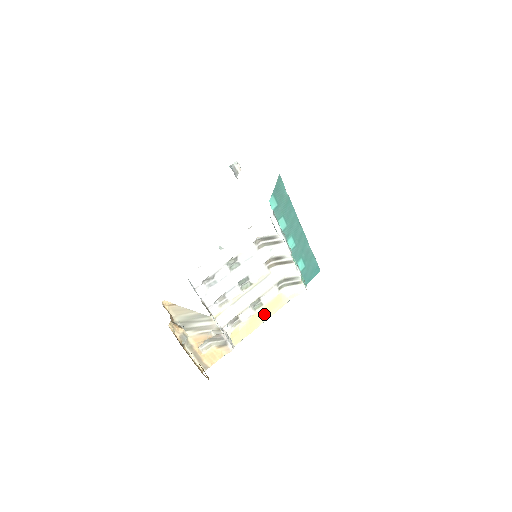
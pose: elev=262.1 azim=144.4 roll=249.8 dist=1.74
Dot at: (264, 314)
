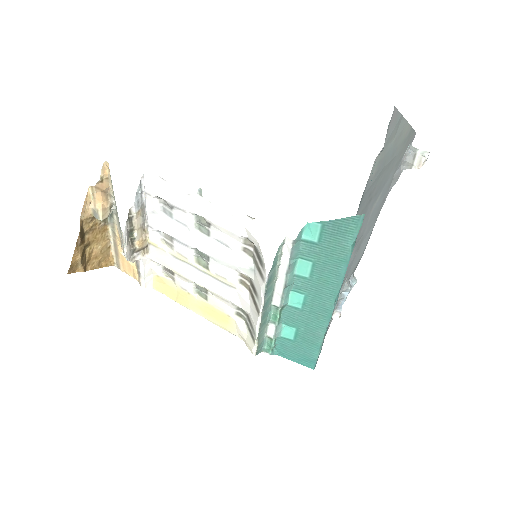
Dot at: (202, 308)
